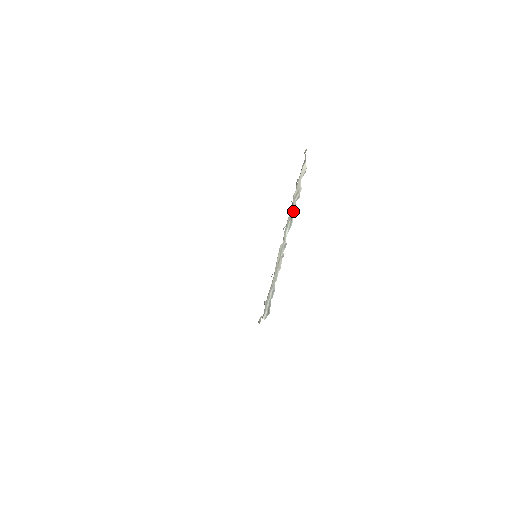
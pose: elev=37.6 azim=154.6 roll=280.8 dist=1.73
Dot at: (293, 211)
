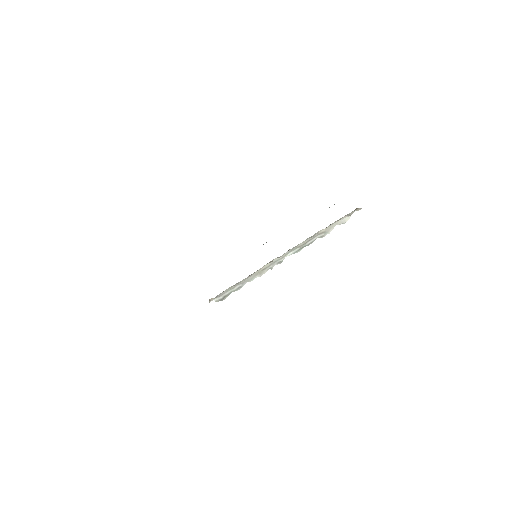
Dot at: (309, 243)
